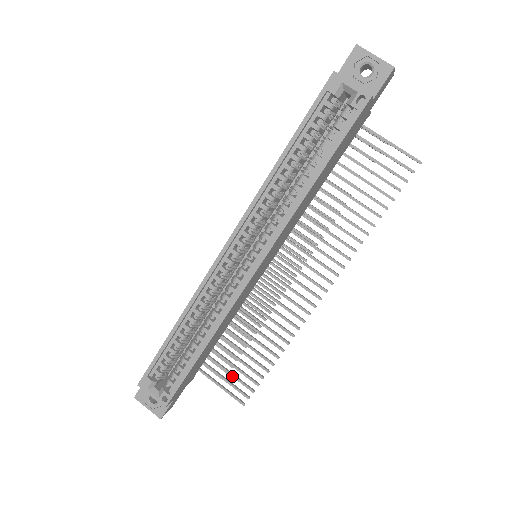
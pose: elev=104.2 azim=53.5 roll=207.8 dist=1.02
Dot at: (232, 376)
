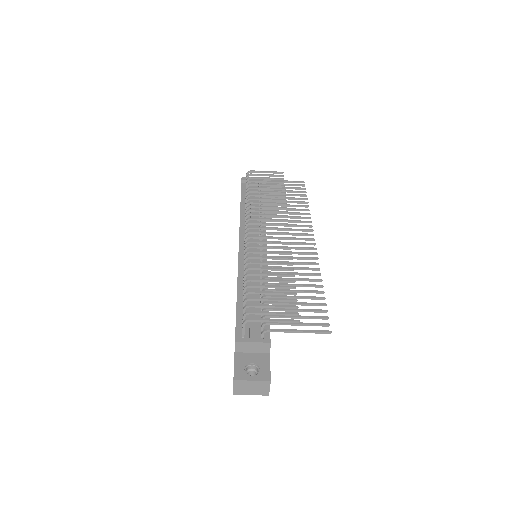
Dot at: occluded
